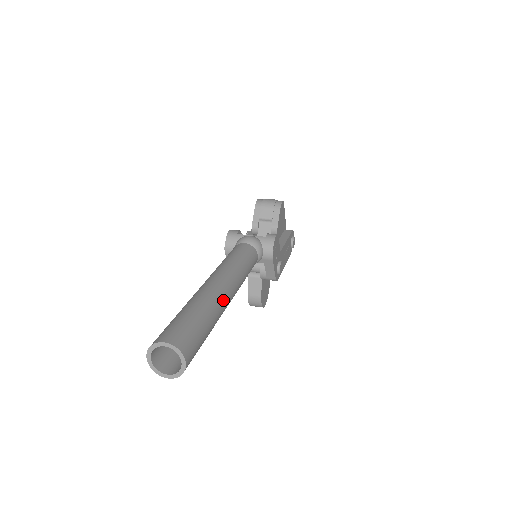
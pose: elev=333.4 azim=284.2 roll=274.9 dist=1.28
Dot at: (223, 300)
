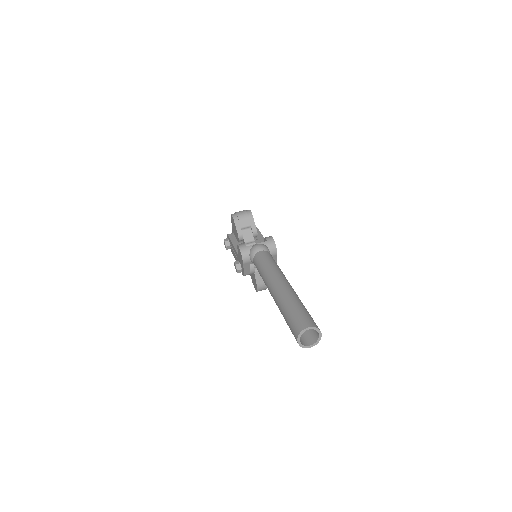
Dot at: (295, 292)
